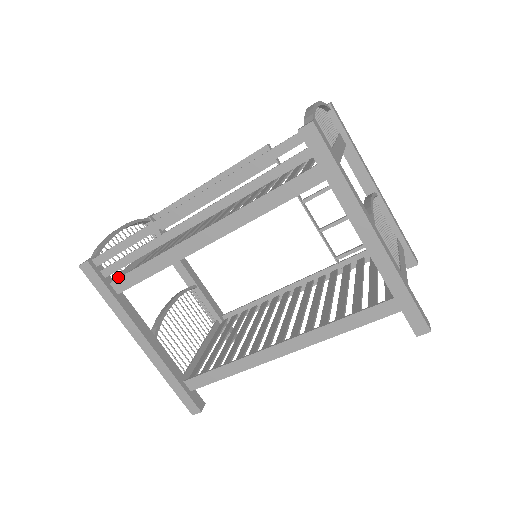
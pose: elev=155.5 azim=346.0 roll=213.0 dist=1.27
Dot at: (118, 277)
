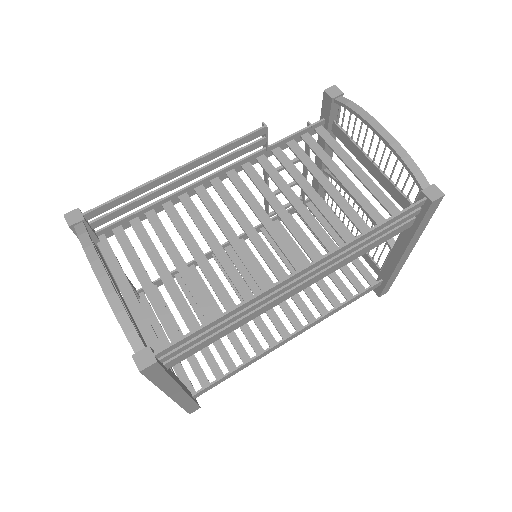
Dot at: occluded
